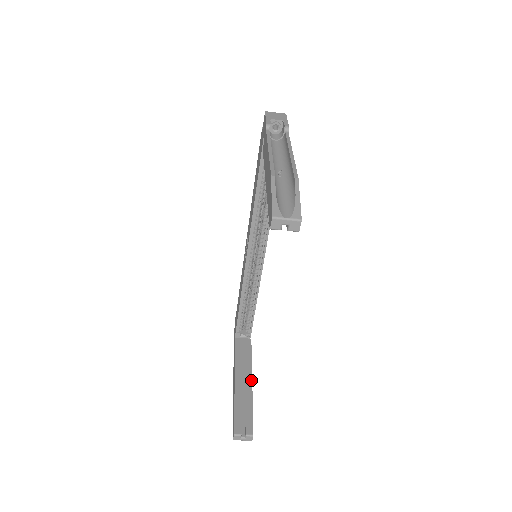
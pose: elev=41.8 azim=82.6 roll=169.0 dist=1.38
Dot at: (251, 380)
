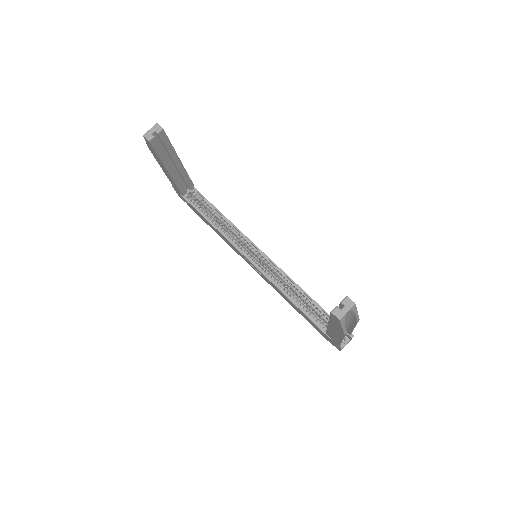
Dot at: occluded
